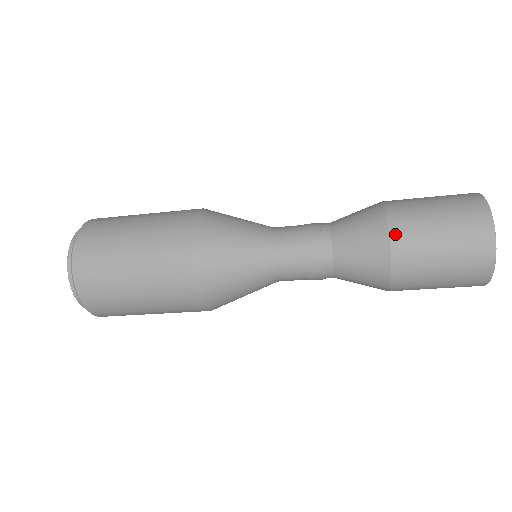
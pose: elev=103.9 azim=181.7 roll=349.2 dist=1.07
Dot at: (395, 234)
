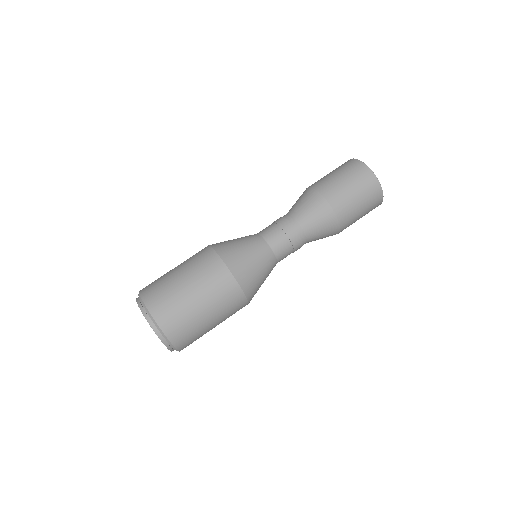
Dot at: (327, 196)
